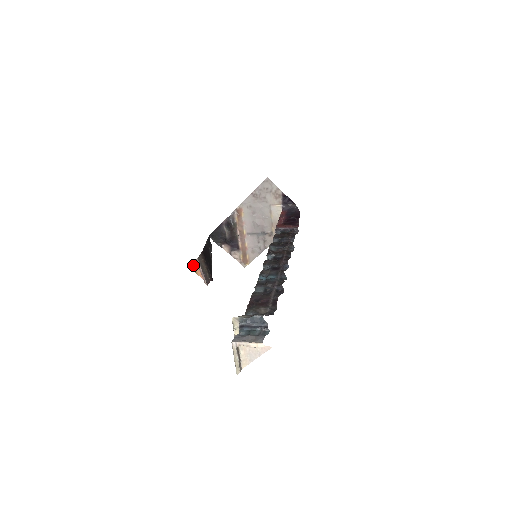
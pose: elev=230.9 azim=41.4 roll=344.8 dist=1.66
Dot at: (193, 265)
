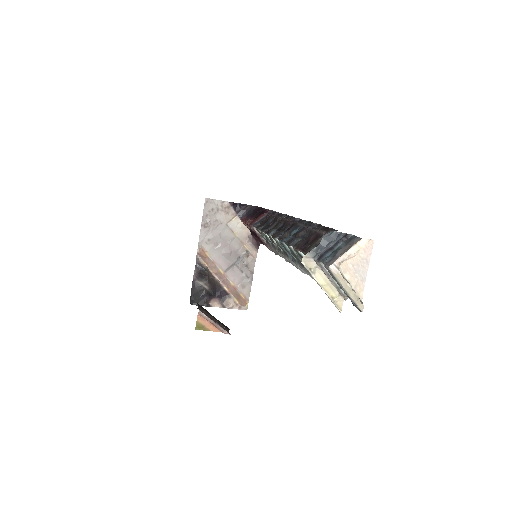
Dot at: (199, 323)
